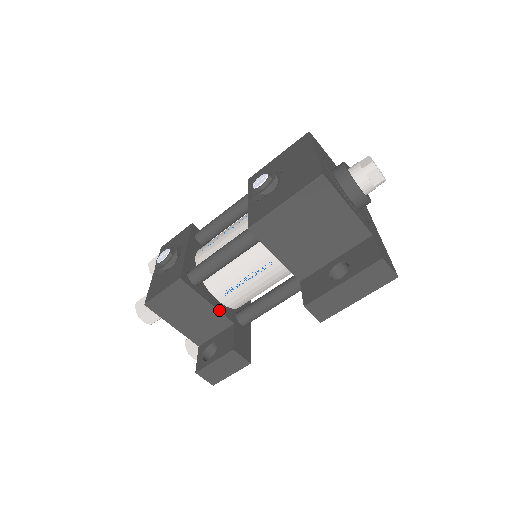
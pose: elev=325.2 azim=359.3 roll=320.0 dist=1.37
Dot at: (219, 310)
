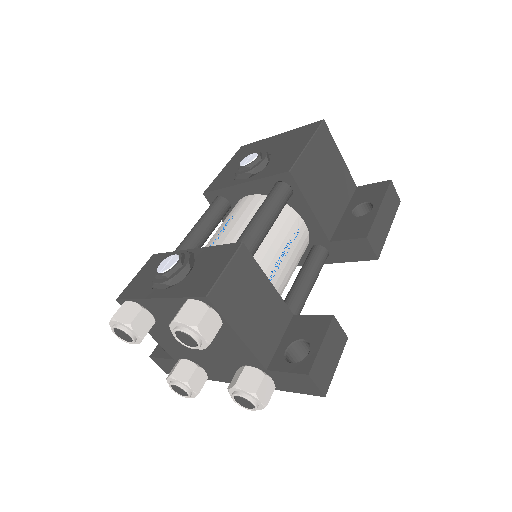
Dot at: (278, 295)
